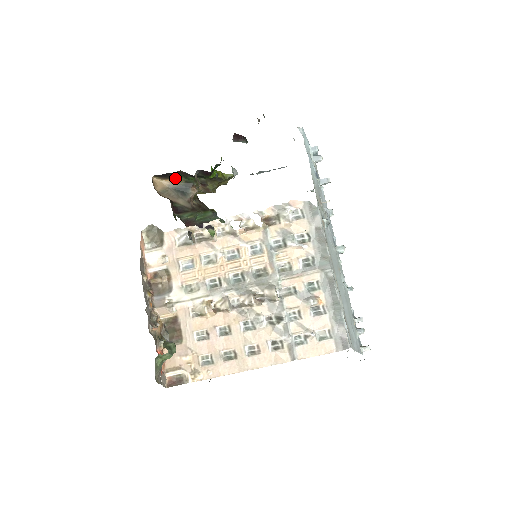
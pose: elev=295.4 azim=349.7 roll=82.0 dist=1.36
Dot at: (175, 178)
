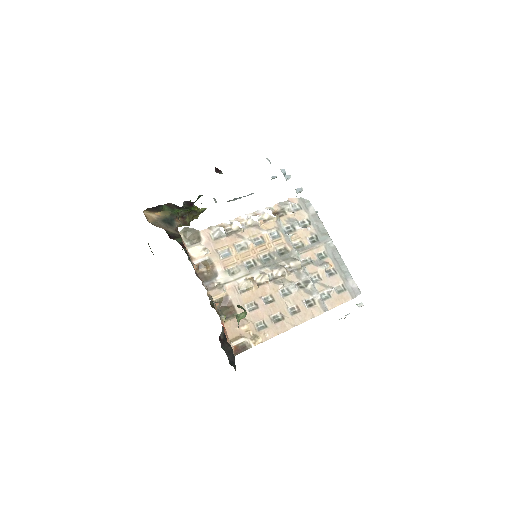
Dot at: (162, 211)
